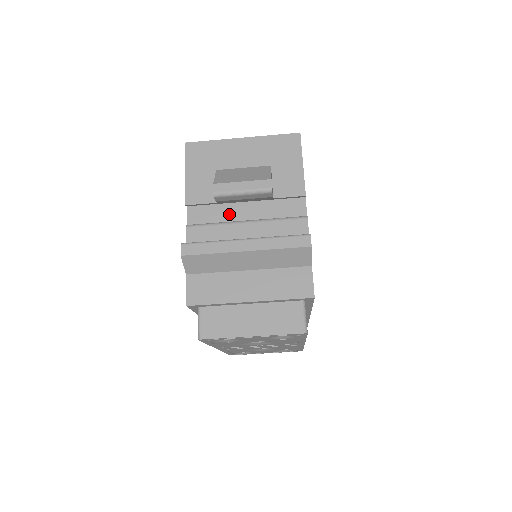
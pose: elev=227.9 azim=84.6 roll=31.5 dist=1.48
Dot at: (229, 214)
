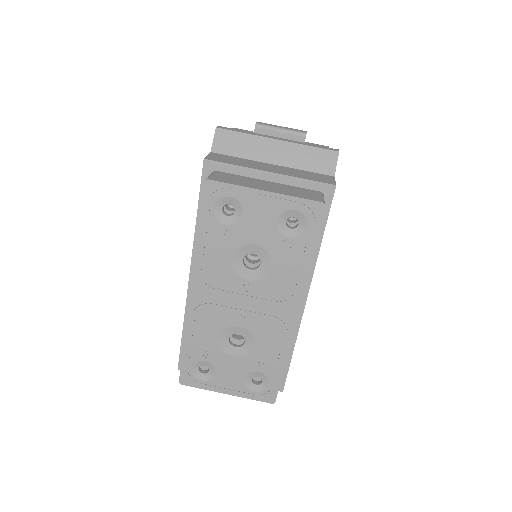
Dot at: occluded
